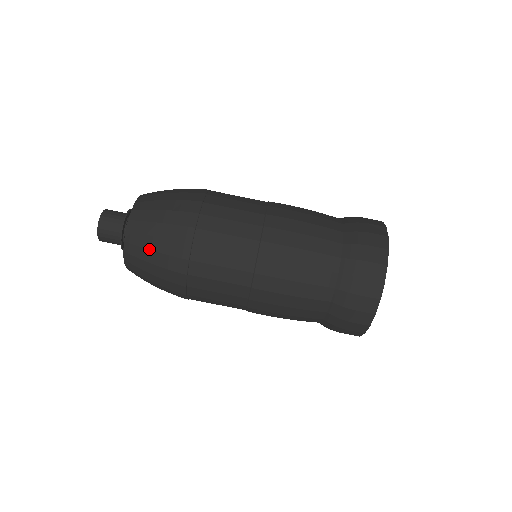
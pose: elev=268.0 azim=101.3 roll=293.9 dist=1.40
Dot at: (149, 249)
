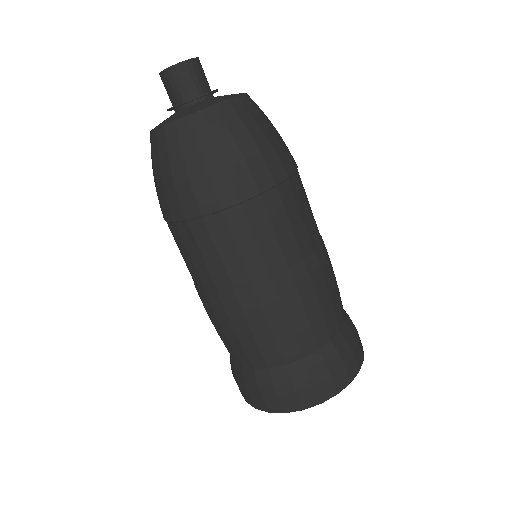
Dot at: (154, 170)
